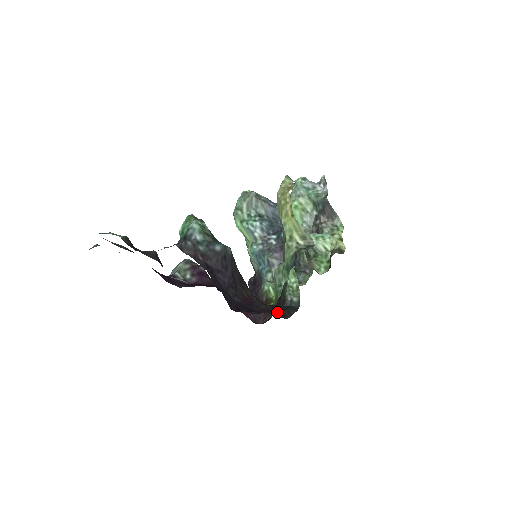
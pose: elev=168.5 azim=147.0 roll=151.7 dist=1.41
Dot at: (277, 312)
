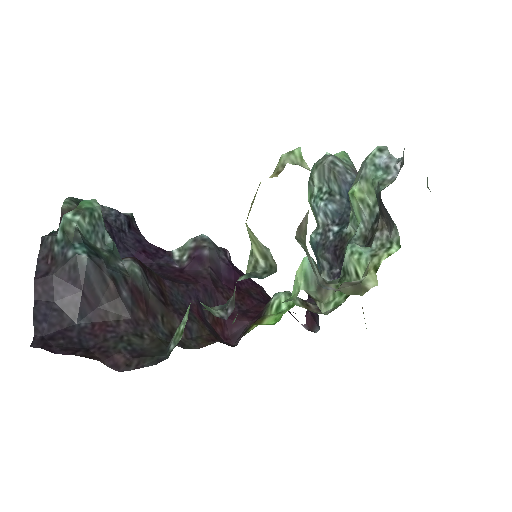
Dot at: (113, 358)
